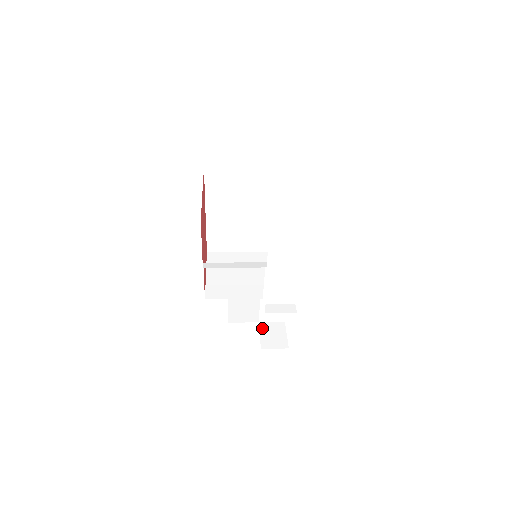
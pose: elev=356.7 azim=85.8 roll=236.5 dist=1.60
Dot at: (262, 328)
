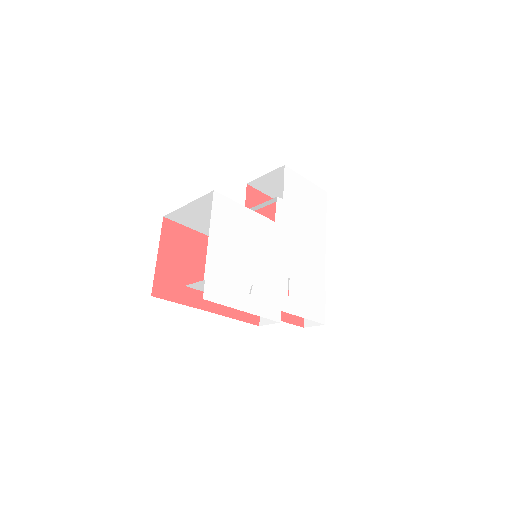
Dot at: occluded
